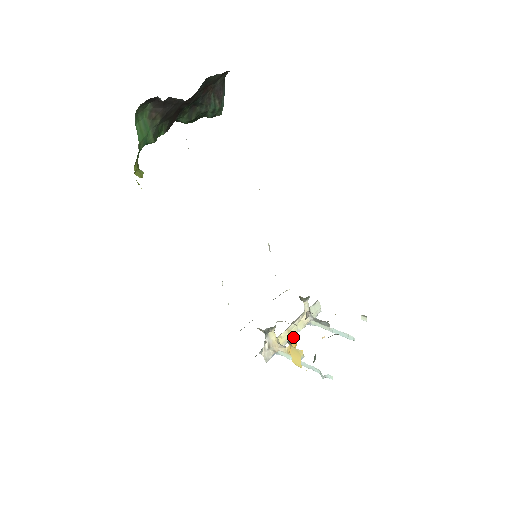
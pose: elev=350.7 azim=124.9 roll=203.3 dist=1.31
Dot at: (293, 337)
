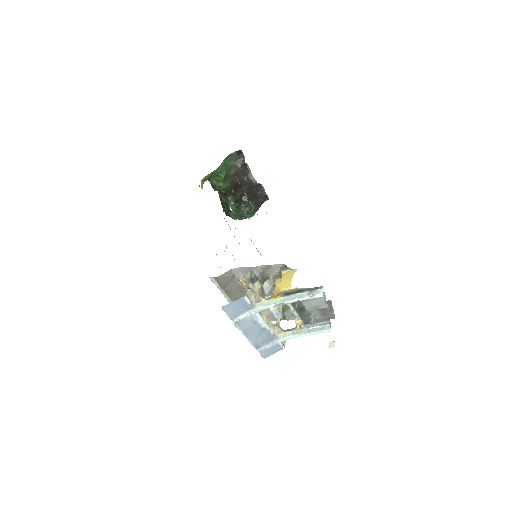
Dot at: occluded
